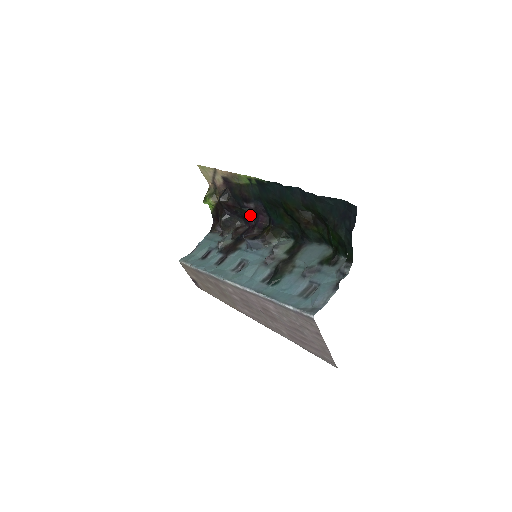
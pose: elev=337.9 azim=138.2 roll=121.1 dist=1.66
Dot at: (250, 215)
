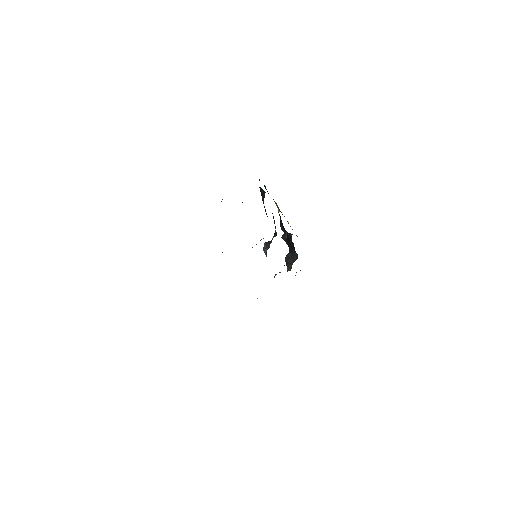
Dot at: occluded
